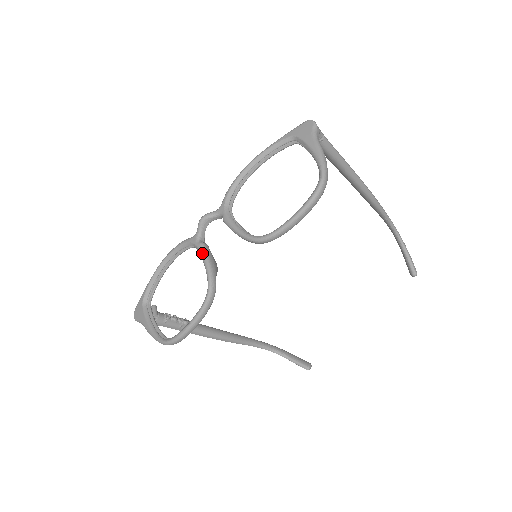
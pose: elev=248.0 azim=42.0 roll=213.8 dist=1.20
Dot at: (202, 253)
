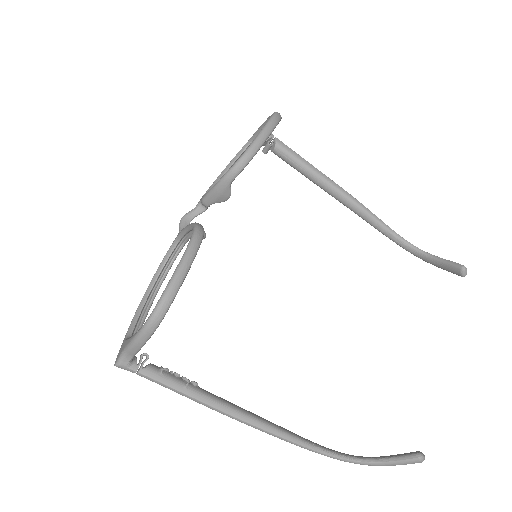
Dot at: (185, 227)
